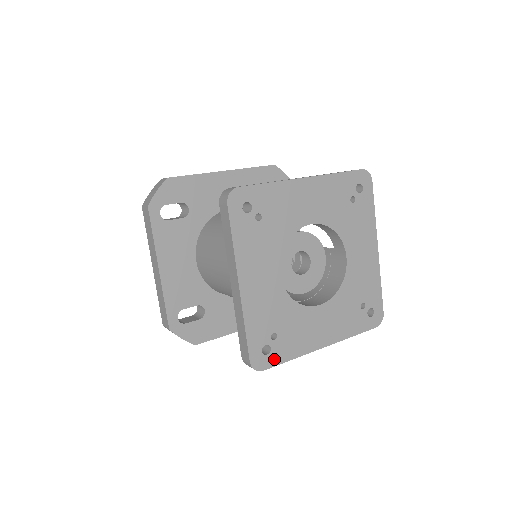
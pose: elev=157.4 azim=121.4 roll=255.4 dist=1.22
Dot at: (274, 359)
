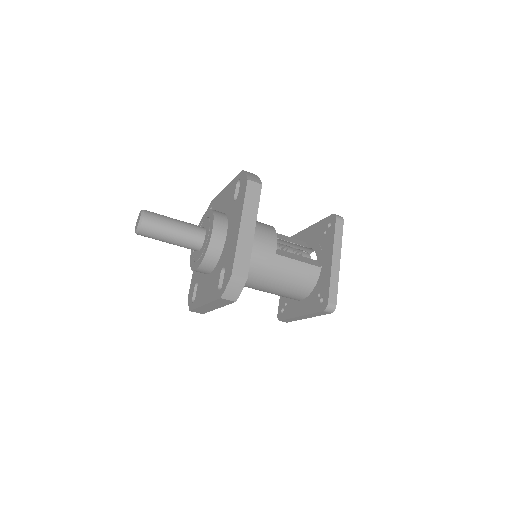
Dot at: occluded
